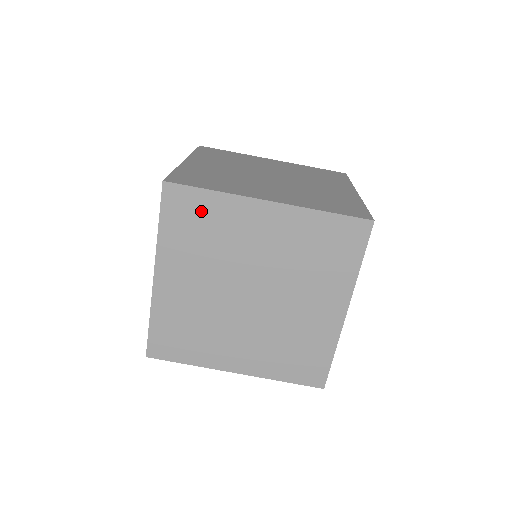
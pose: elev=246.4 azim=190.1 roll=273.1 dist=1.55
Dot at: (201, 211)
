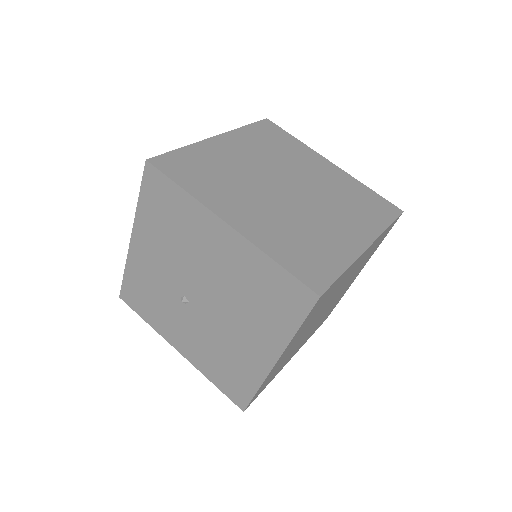
Dot at: (330, 292)
